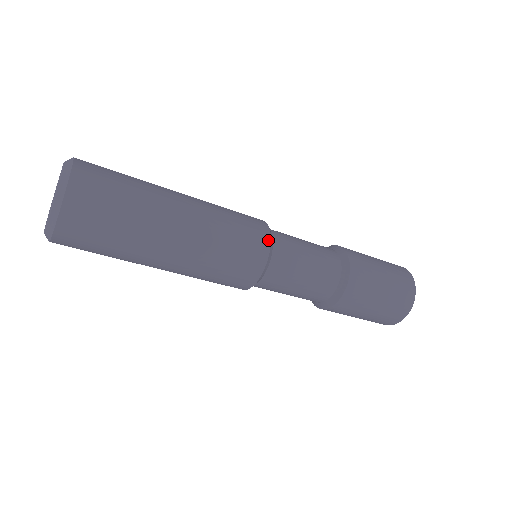
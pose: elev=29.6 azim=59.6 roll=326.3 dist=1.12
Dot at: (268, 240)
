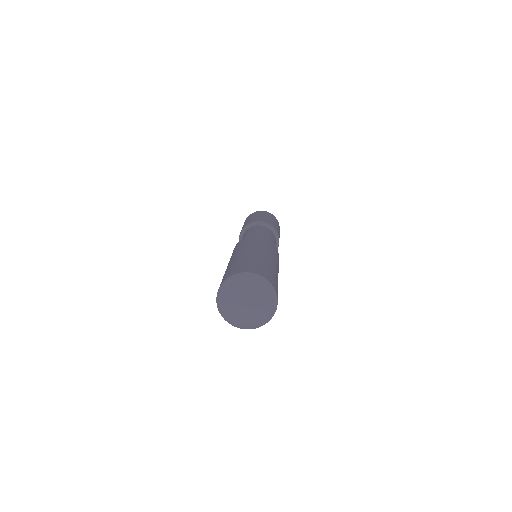
Dot at: occluded
